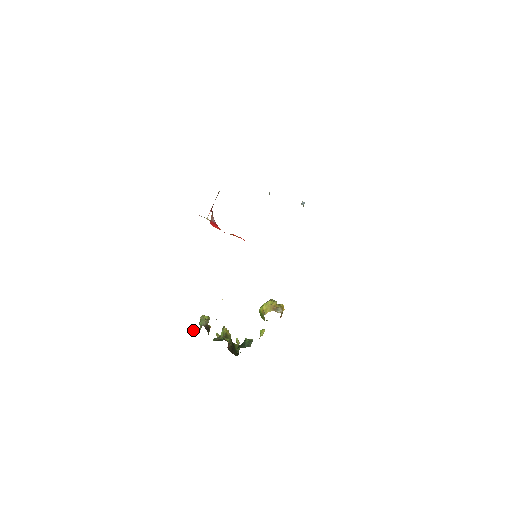
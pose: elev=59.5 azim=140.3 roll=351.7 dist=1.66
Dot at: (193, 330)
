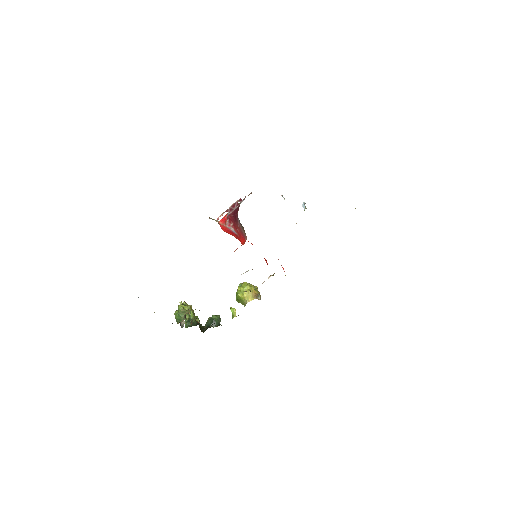
Dot at: occluded
